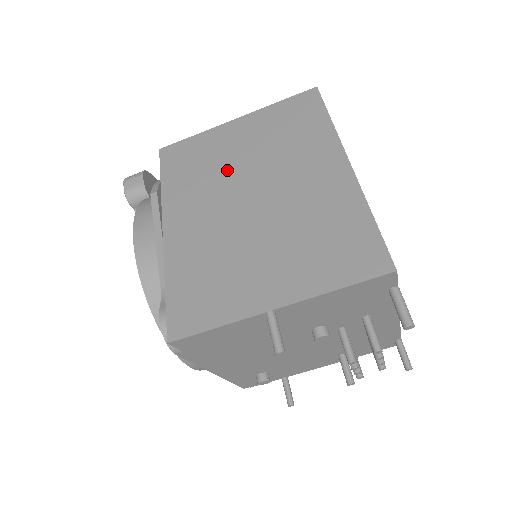
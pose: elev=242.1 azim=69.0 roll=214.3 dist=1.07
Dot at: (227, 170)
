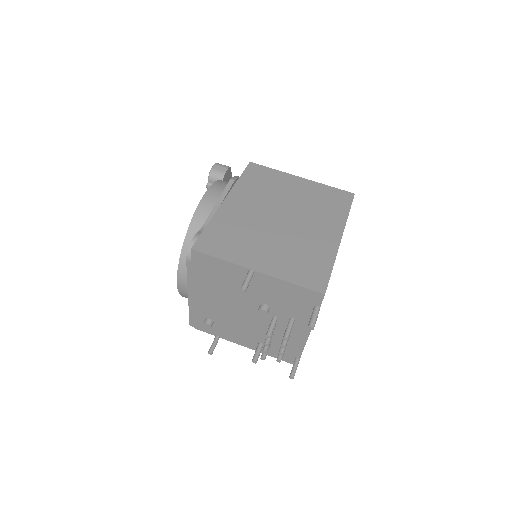
Dot at: (278, 197)
